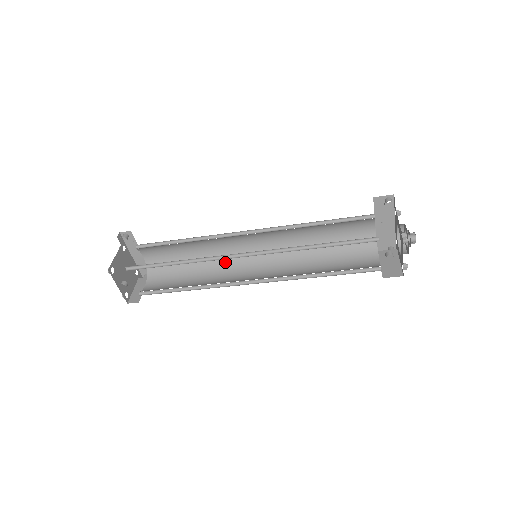
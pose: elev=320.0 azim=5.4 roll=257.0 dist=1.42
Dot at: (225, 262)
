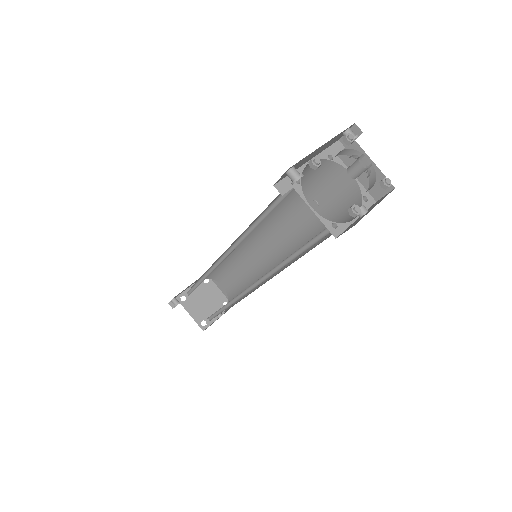
Dot at: (240, 249)
